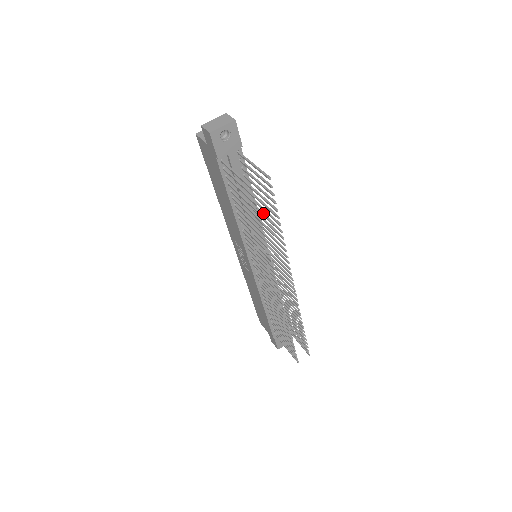
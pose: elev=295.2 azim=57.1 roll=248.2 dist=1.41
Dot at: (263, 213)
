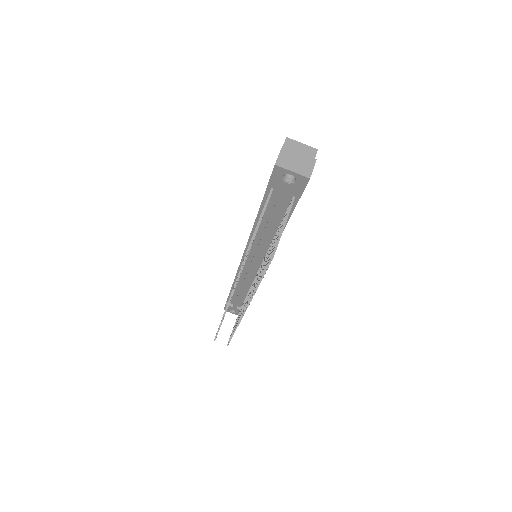
Dot at: occluded
